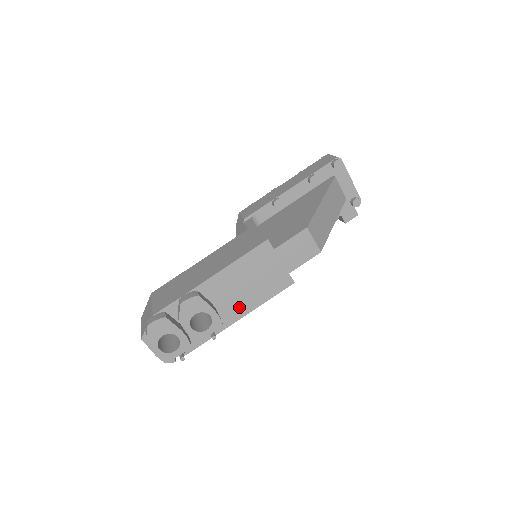
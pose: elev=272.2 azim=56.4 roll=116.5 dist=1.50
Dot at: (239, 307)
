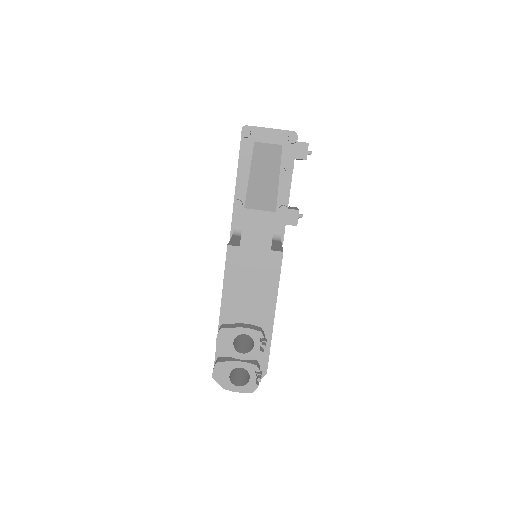
Dot at: (264, 308)
